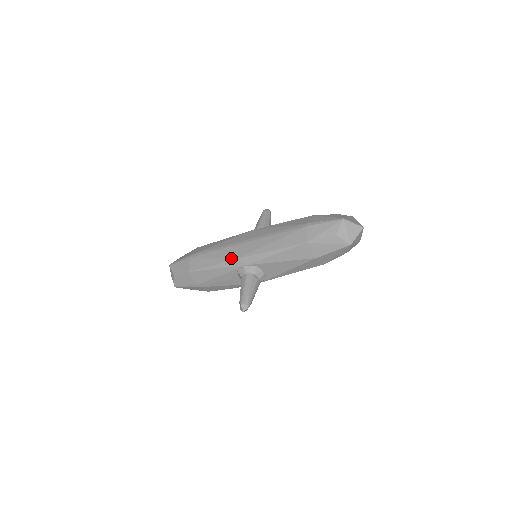
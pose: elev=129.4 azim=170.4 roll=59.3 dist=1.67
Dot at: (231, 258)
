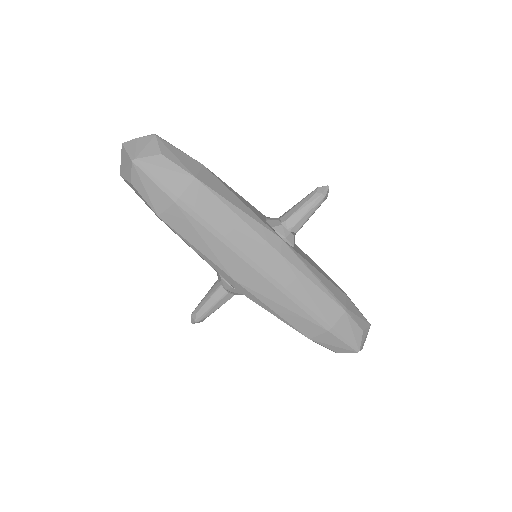
Dot at: (227, 271)
